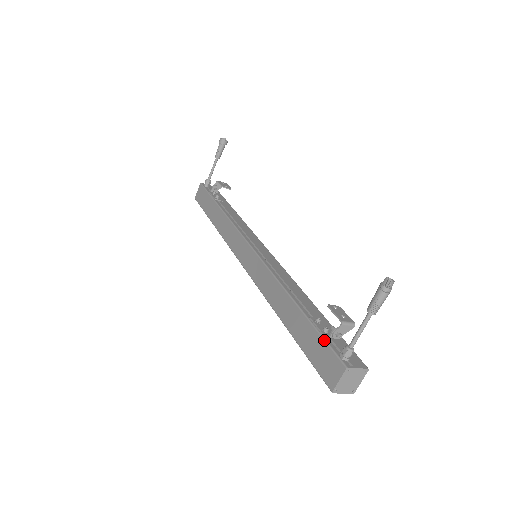
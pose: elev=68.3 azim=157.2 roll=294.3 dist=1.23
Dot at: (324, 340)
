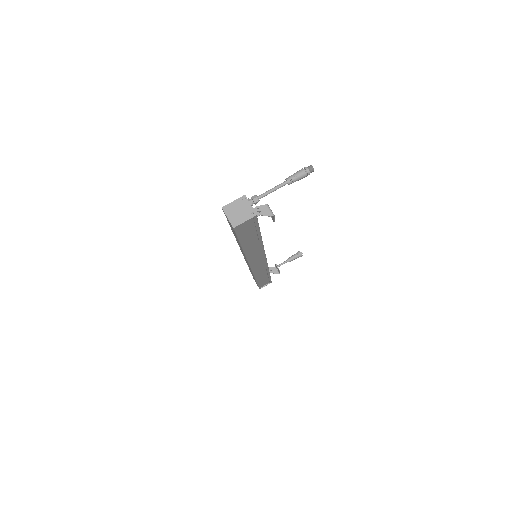
Dot at: occluded
